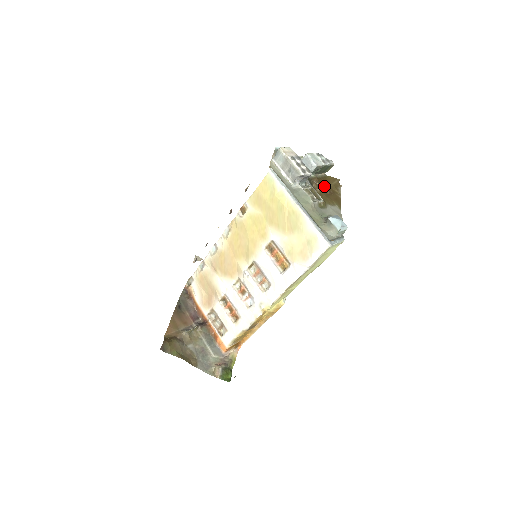
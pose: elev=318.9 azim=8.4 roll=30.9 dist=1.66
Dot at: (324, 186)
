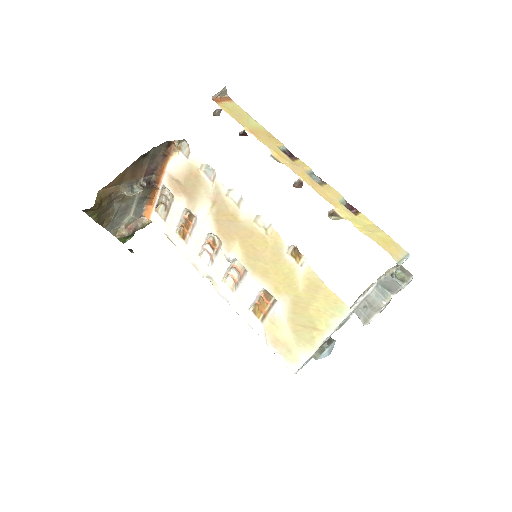
Dot at: occluded
